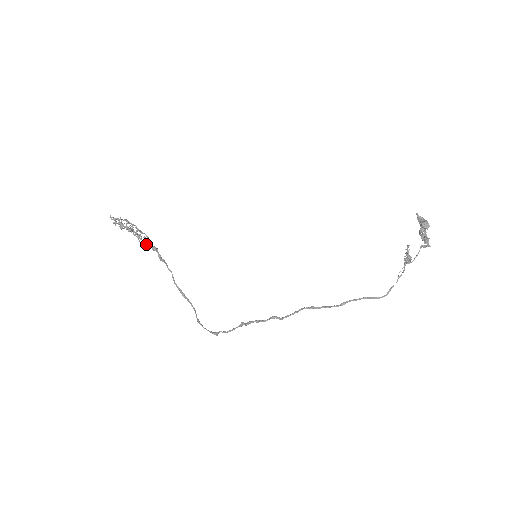
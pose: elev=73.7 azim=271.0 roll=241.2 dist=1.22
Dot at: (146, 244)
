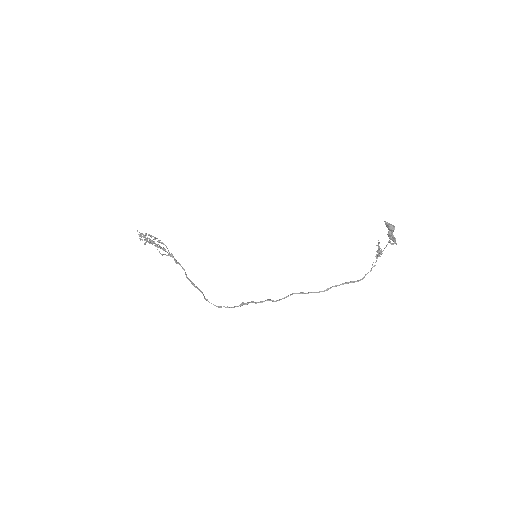
Dot at: (165, 251)
